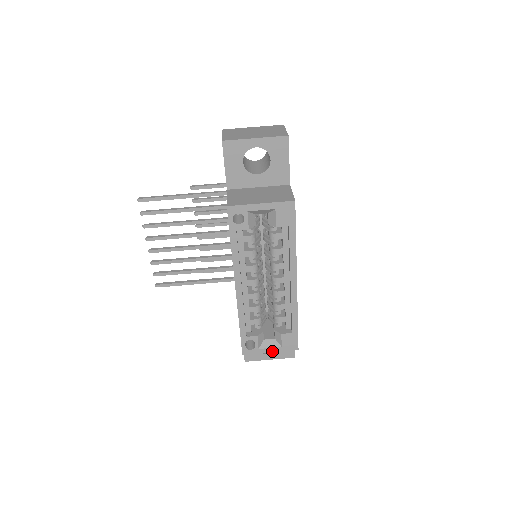
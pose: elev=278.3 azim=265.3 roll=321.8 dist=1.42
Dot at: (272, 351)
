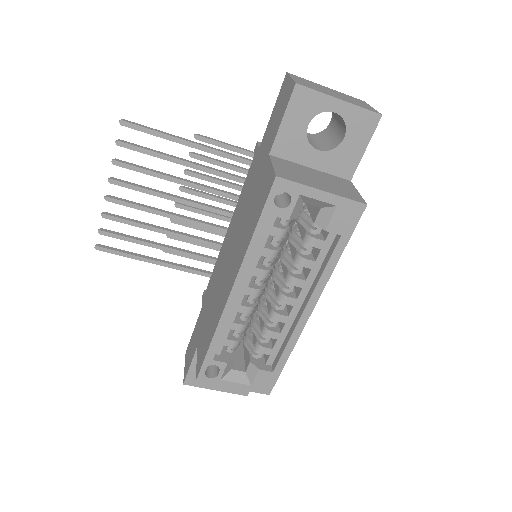
Dot at: (236, 387)
